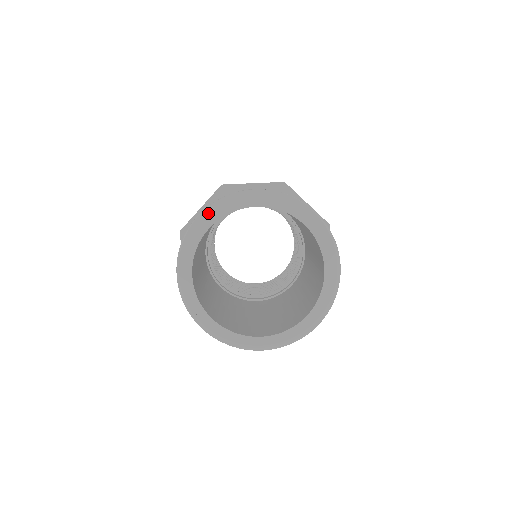
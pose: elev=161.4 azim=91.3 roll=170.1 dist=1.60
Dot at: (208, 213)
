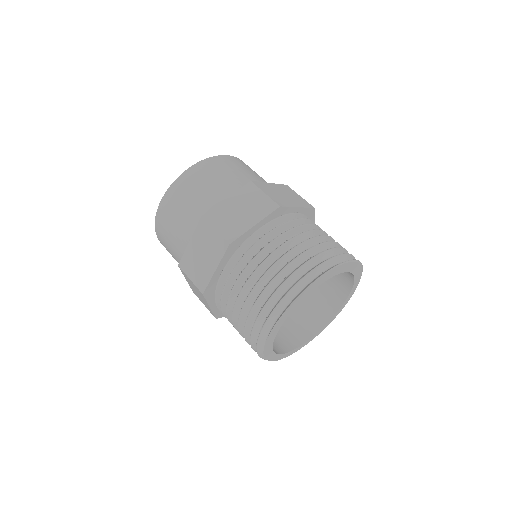
Dot at: (281, 319)
